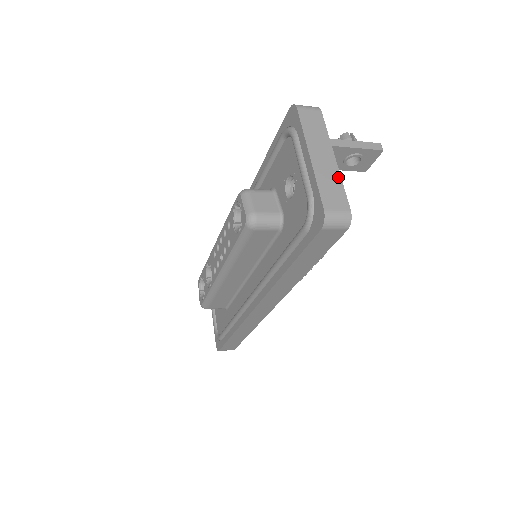
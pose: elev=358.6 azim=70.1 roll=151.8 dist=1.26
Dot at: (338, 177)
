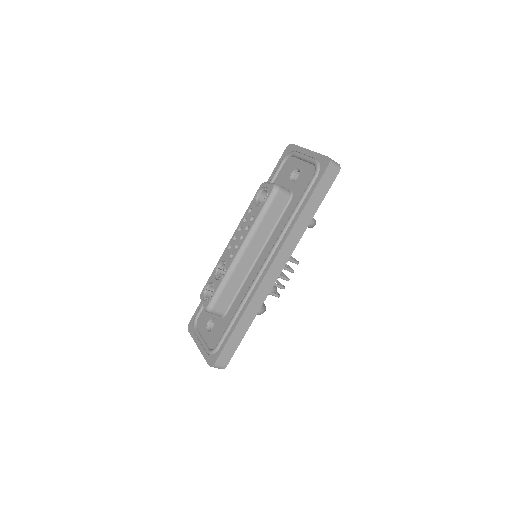
Dot at: occluded
